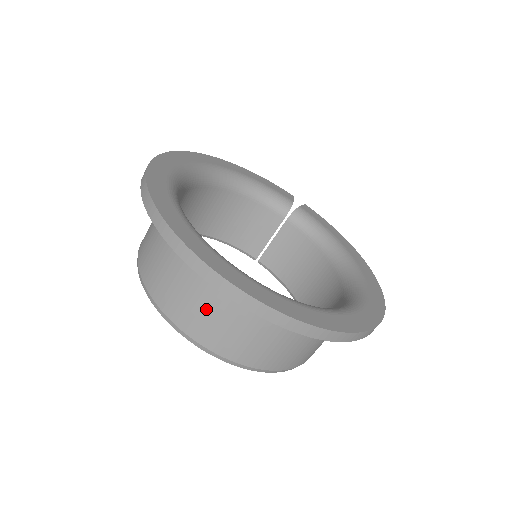
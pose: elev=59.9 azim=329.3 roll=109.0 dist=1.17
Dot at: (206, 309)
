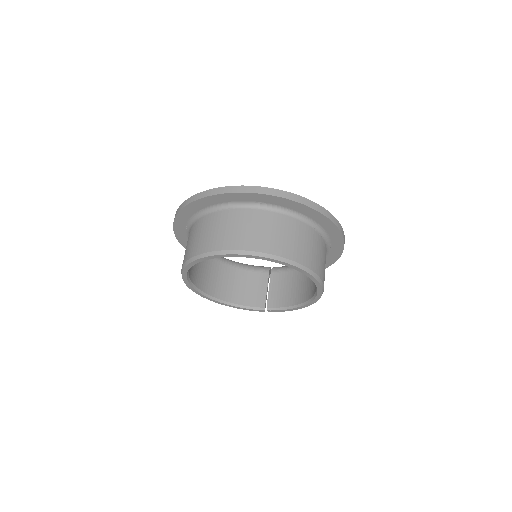
Dot at: (232, 228)
